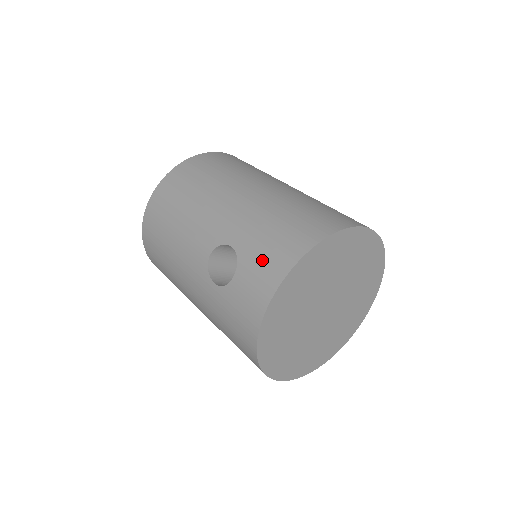
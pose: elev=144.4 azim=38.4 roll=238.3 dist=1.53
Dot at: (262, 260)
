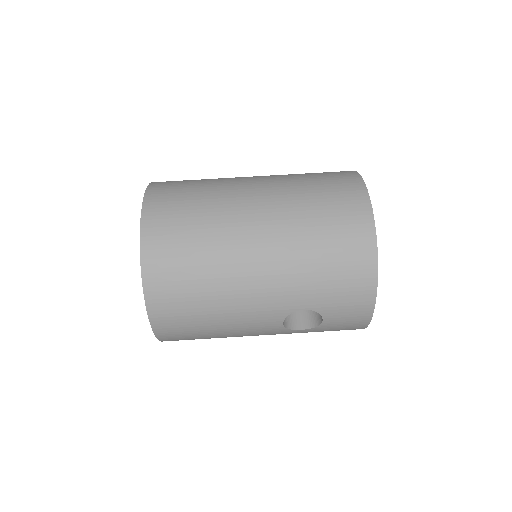
Dot at: (344, 302)
